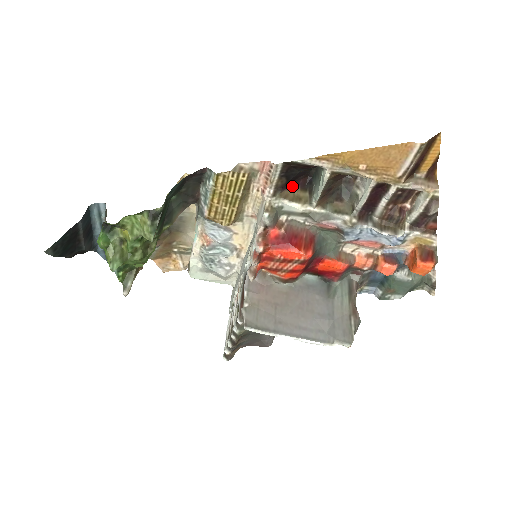
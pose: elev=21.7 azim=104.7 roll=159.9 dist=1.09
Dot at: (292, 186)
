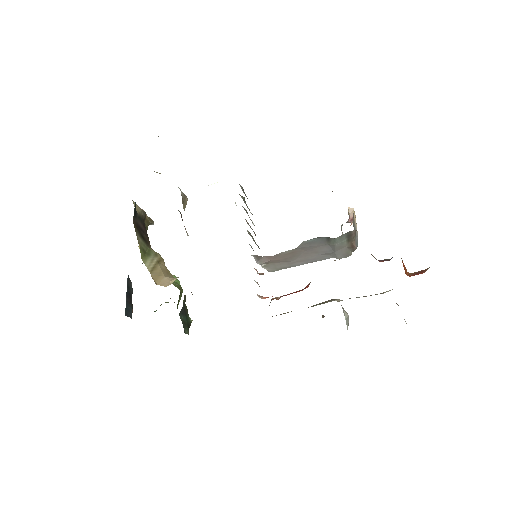
Dot at: occluded
